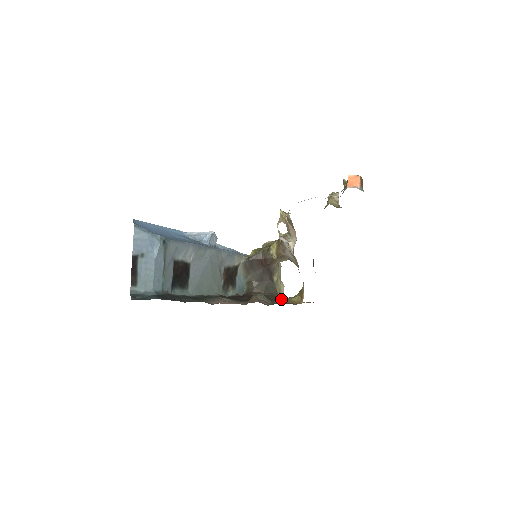
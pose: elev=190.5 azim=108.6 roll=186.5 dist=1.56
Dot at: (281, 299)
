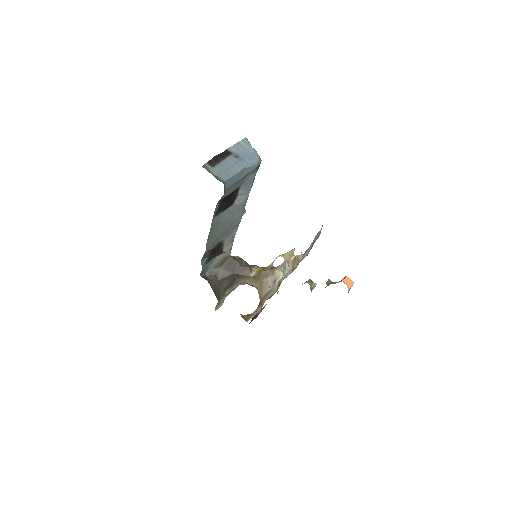
Dot at: occluded
